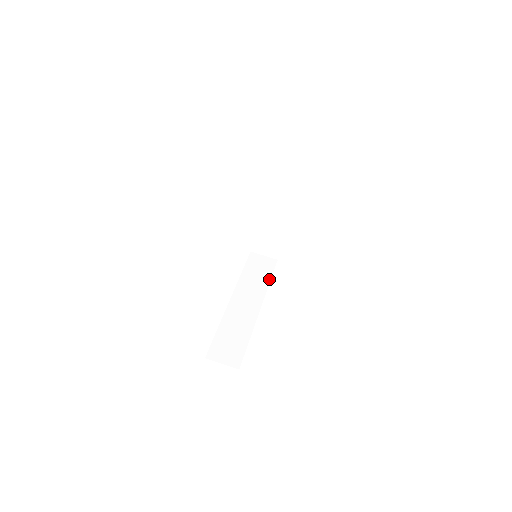
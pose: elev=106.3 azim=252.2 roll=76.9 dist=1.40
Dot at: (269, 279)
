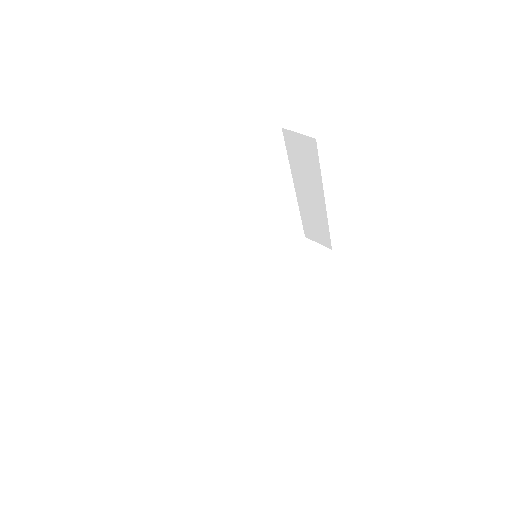
Dot at: (311, 273)
